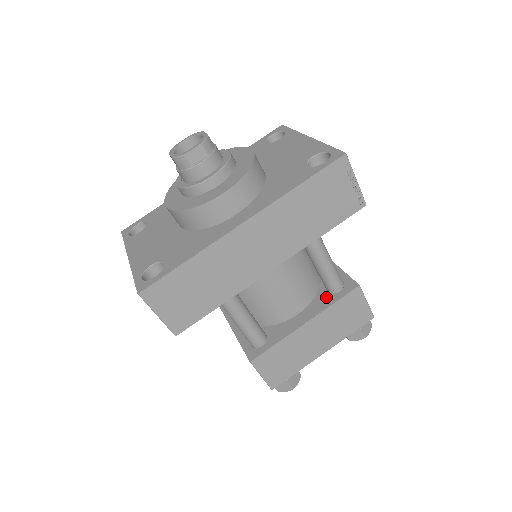
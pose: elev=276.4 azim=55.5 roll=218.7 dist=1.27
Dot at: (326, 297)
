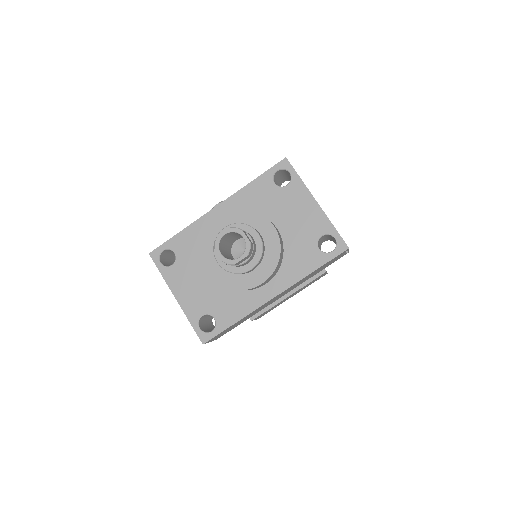
Dot at: occluded
